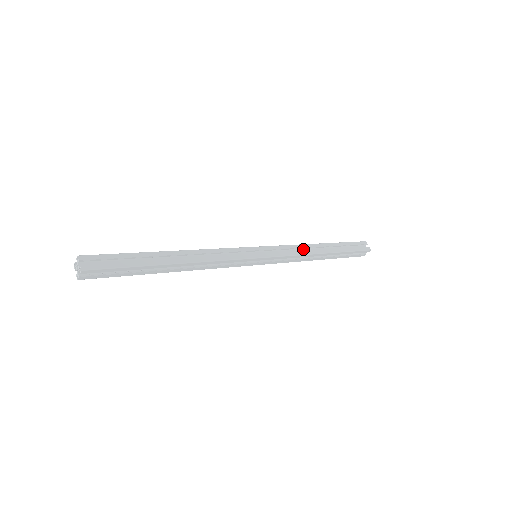
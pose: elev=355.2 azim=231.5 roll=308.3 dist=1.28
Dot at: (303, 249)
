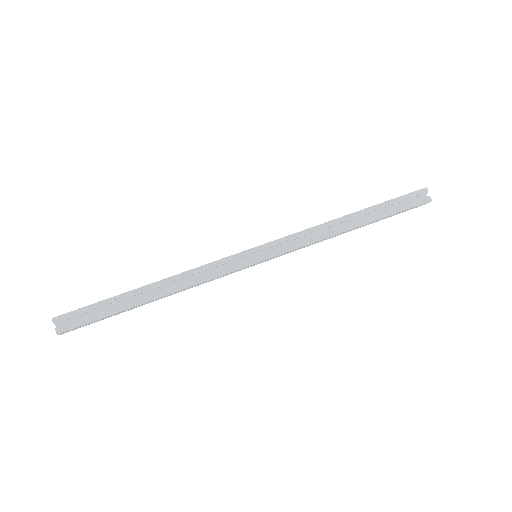
Dot at: (325, 235)
